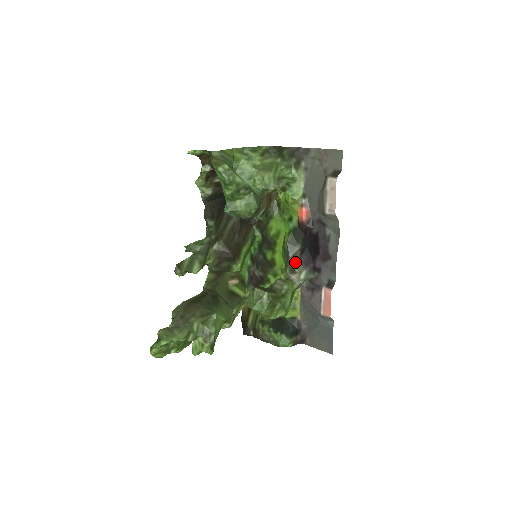
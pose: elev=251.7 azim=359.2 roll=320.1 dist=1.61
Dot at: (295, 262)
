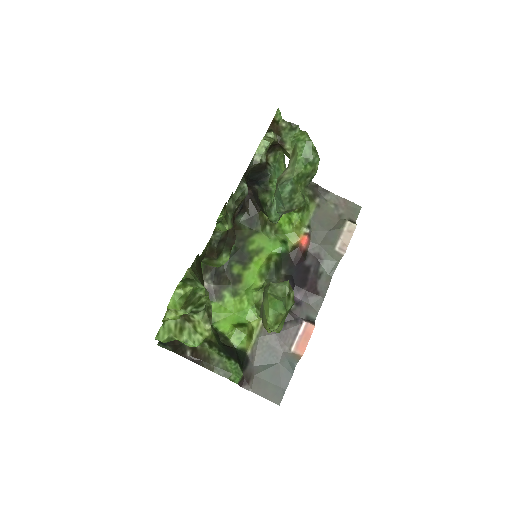
Dot at: occluded
